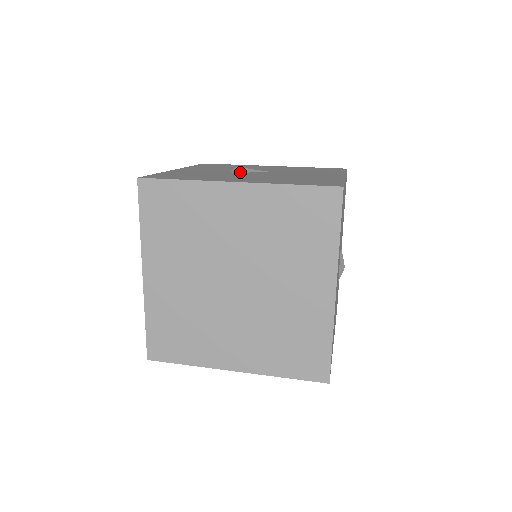
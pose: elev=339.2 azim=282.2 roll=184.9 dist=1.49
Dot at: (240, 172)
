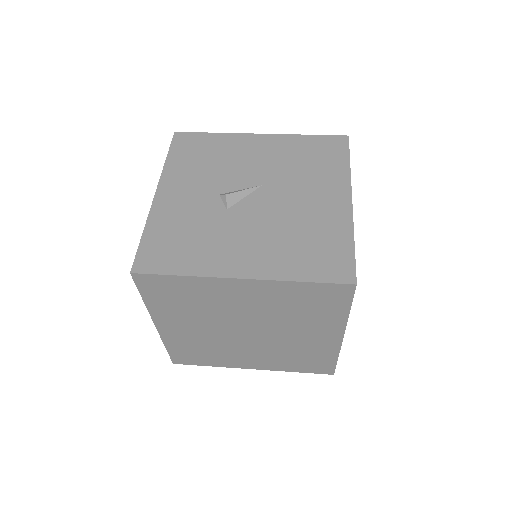
Dot at: (233, 204)
